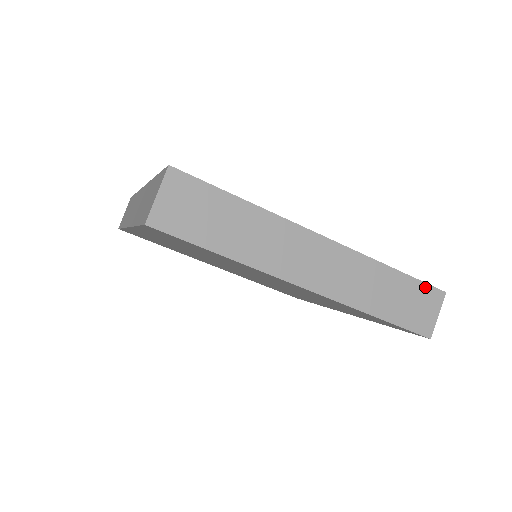
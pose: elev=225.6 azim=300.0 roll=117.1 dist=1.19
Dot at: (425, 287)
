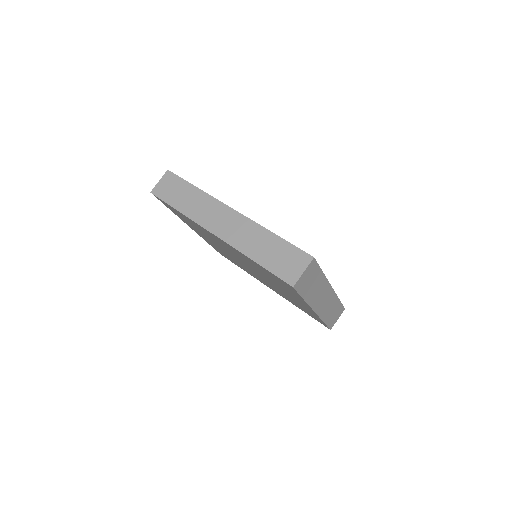
Dot at: (342, 307)
